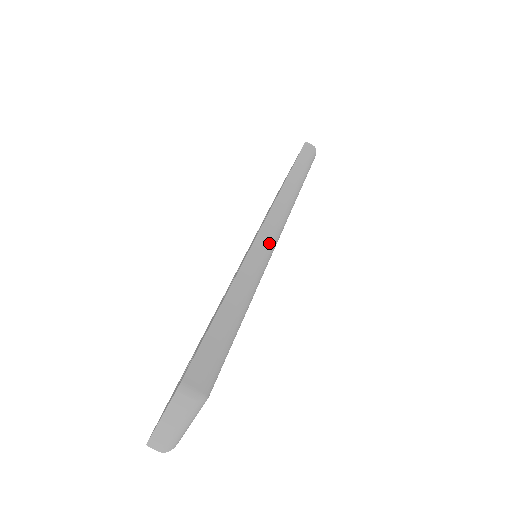
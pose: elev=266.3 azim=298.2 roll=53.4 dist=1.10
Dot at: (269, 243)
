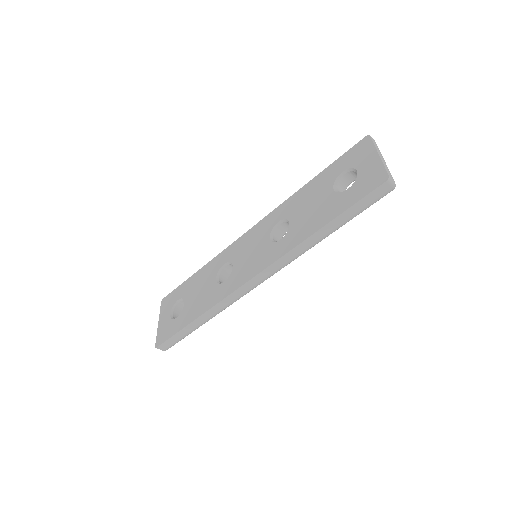
Dot at: (243, 295)
